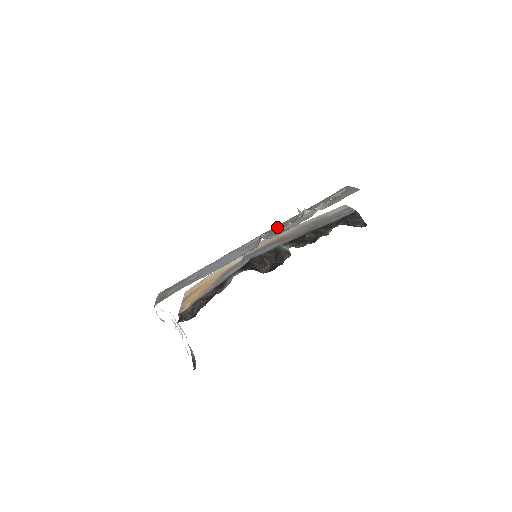
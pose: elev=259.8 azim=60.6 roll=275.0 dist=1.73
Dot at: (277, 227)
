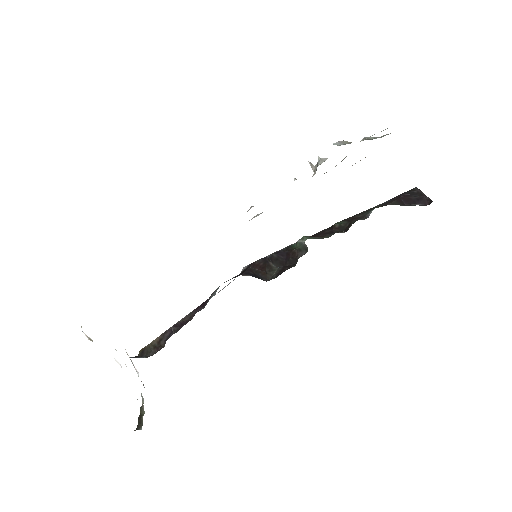
Dot at: occluded
